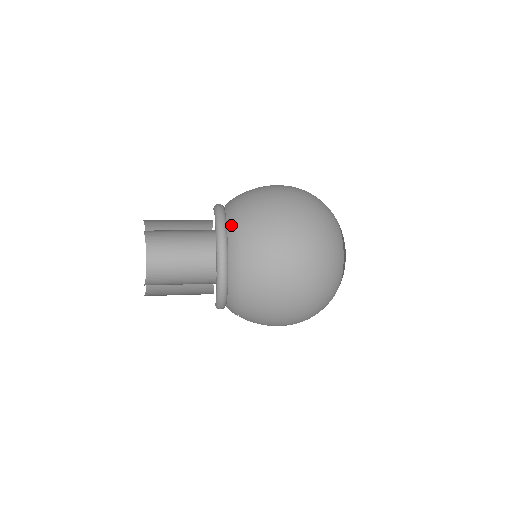
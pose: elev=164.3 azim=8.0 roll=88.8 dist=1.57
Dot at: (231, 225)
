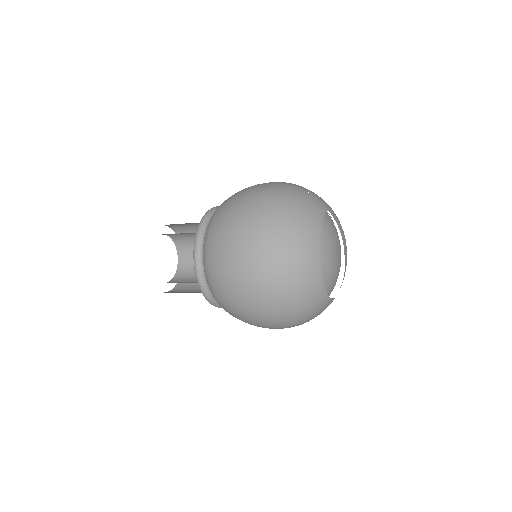
Dot at: (207, 227)
